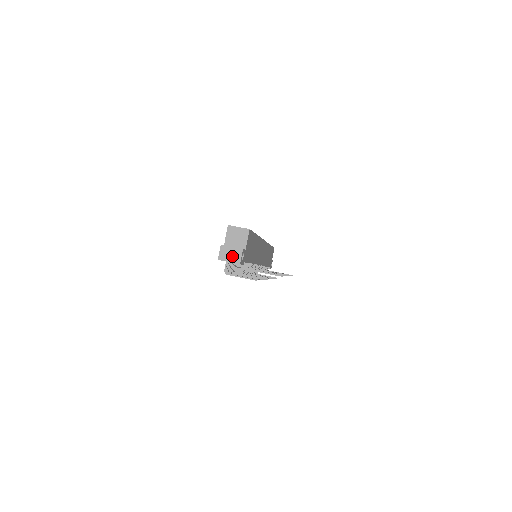
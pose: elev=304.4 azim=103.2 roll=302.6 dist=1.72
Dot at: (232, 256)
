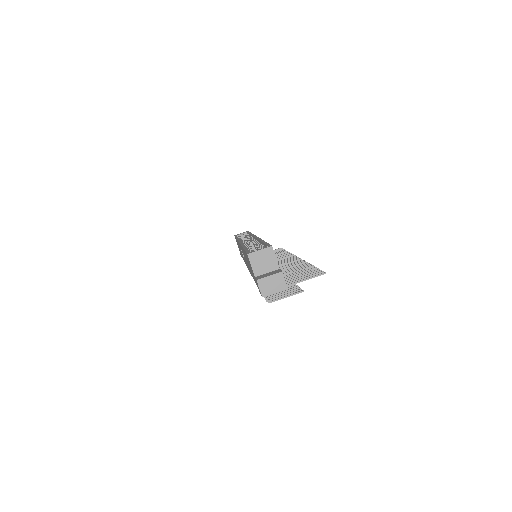
Dot at: (275, 285)
